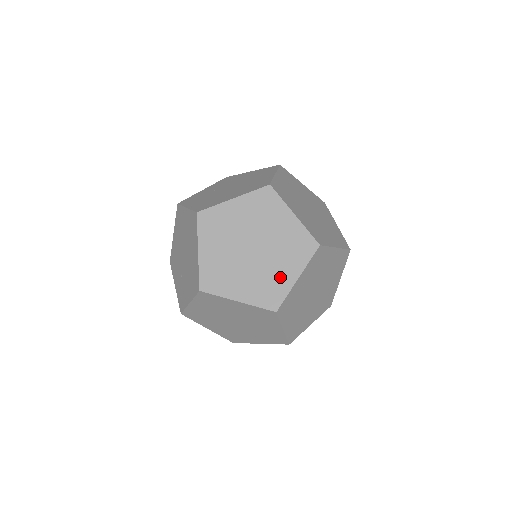
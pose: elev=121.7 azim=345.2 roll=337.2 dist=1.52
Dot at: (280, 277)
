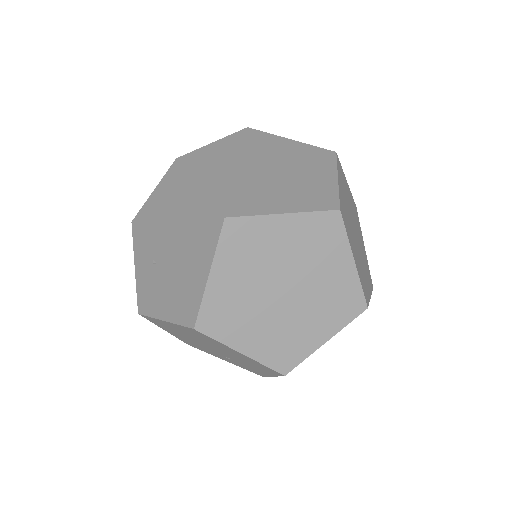
Dot at: (338, 280)
